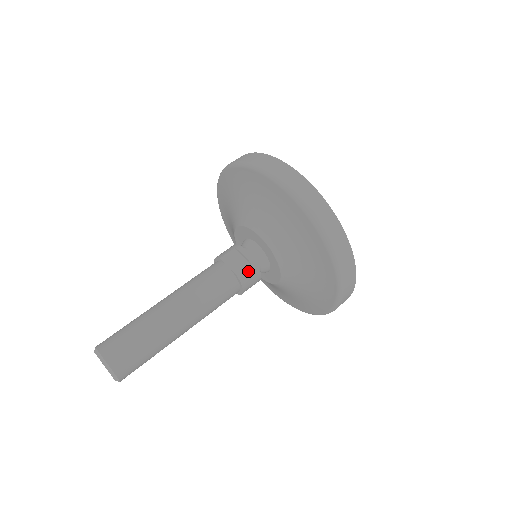
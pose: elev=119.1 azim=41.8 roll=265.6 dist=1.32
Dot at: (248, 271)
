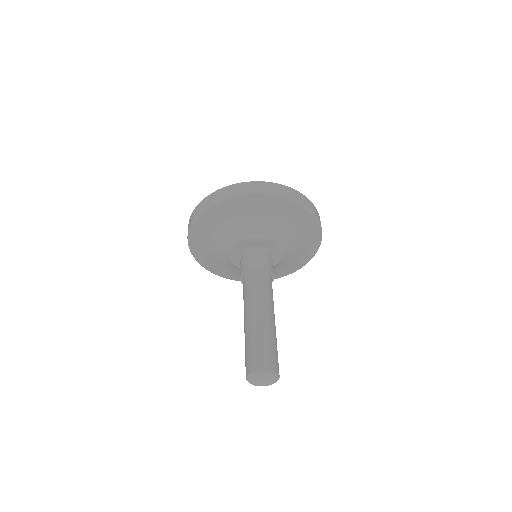
Dot at: (269, 263)
